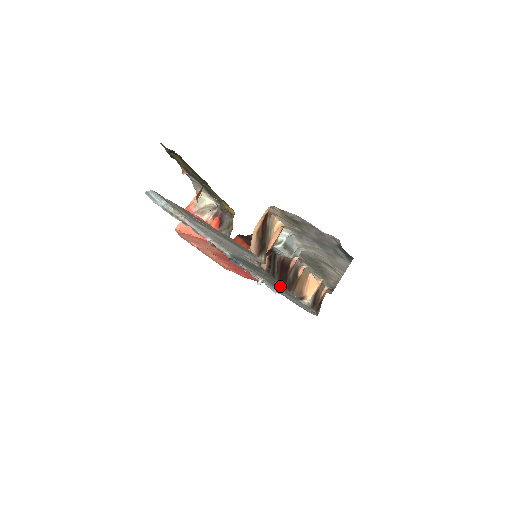
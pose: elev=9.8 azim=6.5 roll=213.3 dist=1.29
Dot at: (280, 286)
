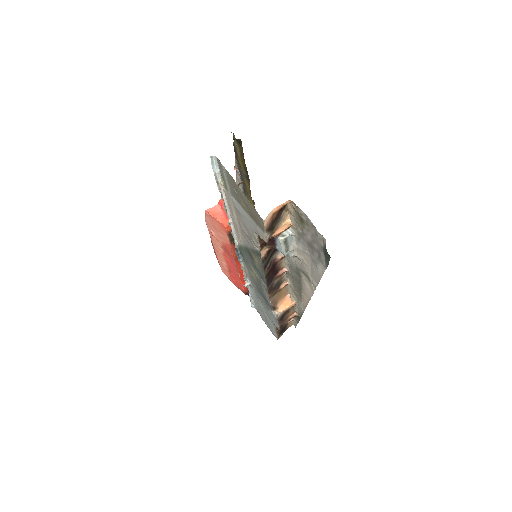
Dot at: (264, 284)
